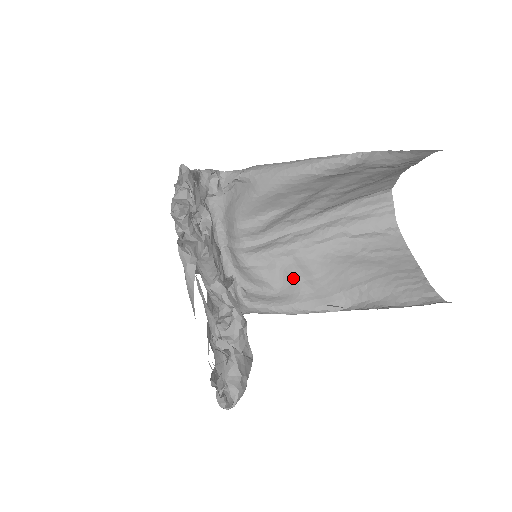
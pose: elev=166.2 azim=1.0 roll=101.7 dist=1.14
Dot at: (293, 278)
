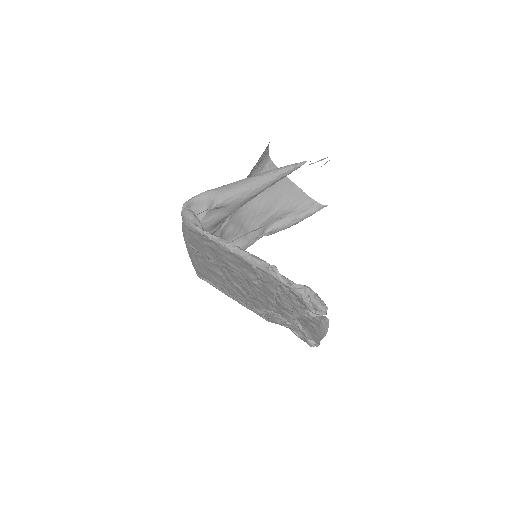
Dot at: (235, 234)
